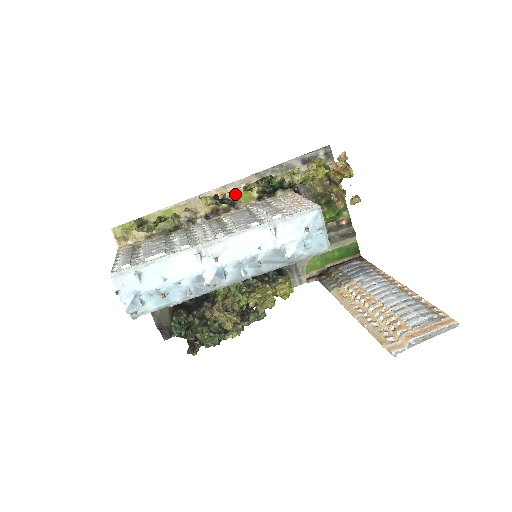
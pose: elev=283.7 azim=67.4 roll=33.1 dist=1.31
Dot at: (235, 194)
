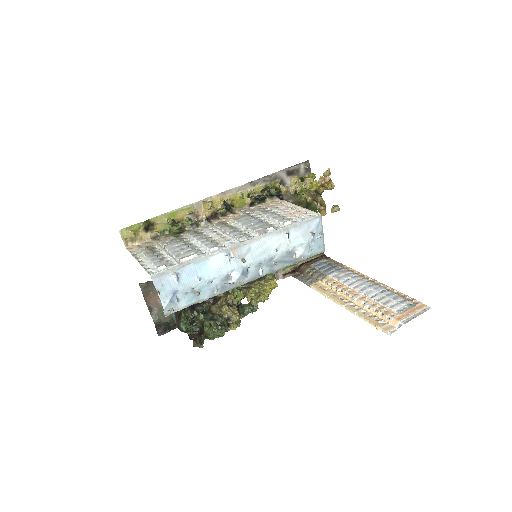
Dot at: (232, 200)
